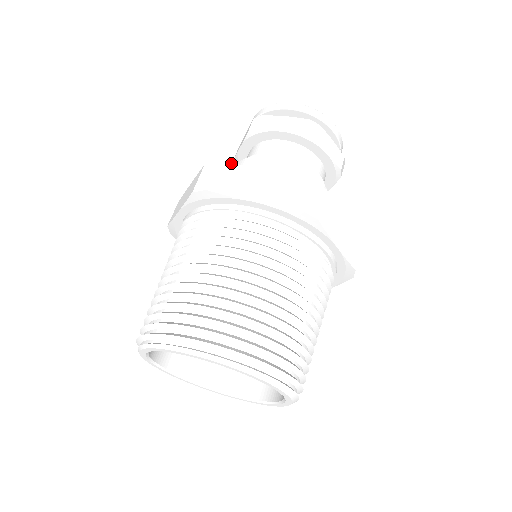
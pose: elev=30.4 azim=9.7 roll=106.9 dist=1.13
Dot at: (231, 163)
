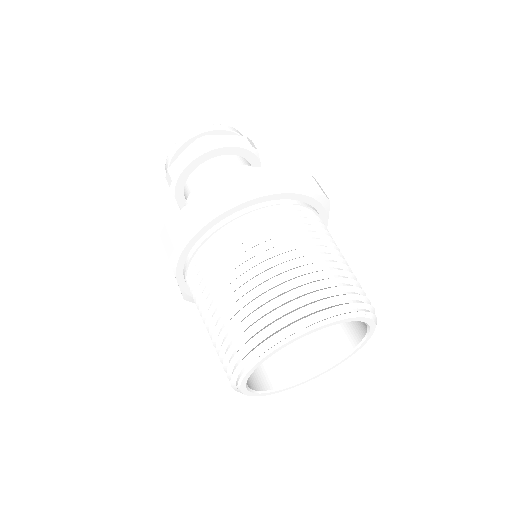
Dot at: (255, 167)
